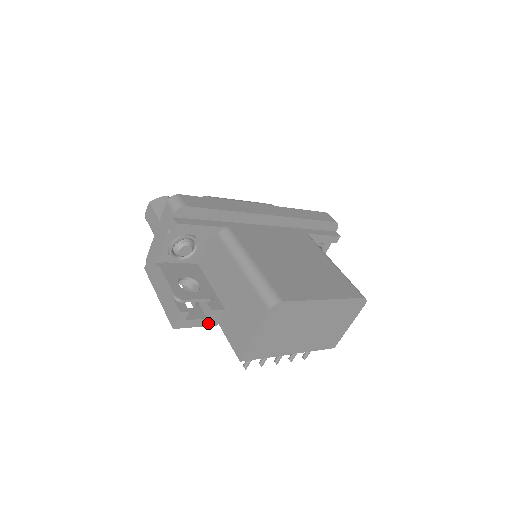
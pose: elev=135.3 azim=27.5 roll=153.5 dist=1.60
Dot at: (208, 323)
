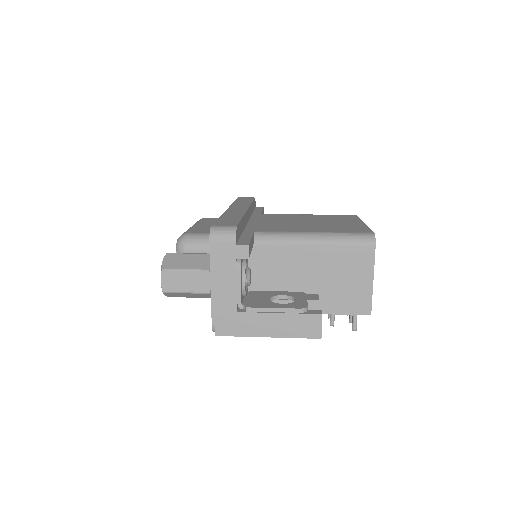
Dot at: occluded
